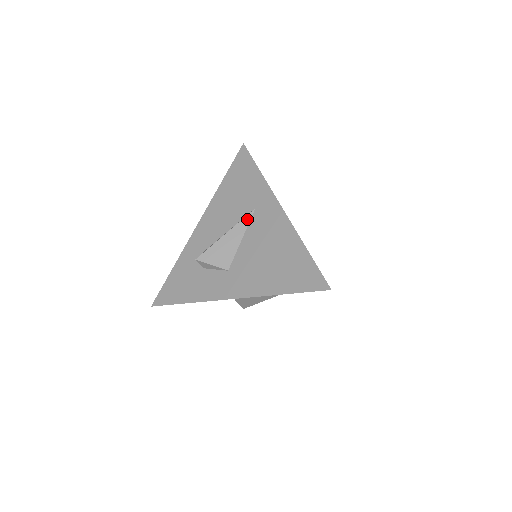
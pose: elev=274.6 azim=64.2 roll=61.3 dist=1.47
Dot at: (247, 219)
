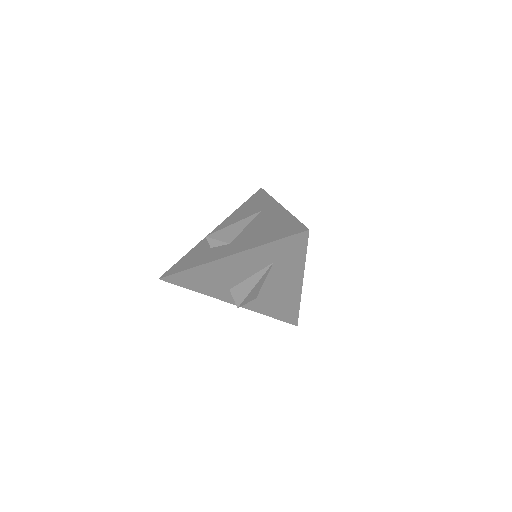
Dot at: (253, 216)
